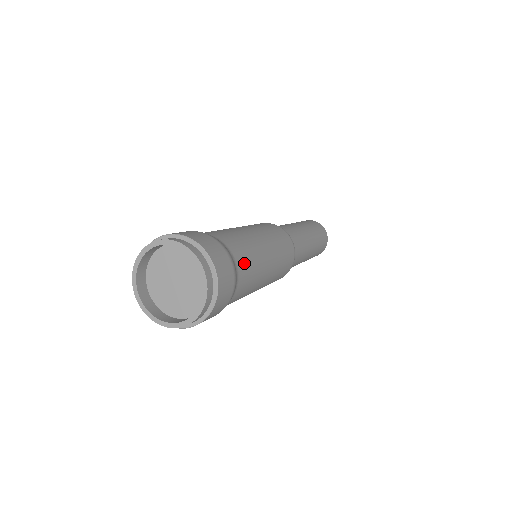
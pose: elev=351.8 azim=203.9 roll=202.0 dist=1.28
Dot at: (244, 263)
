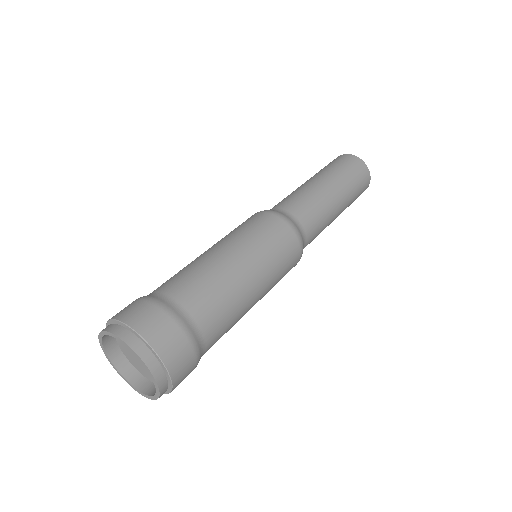
Dot at: (195, 298)
